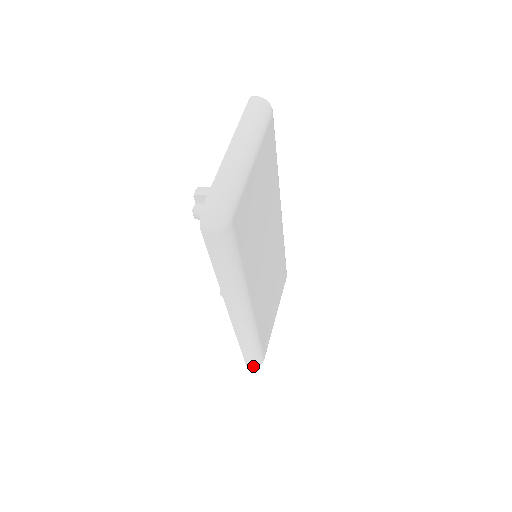
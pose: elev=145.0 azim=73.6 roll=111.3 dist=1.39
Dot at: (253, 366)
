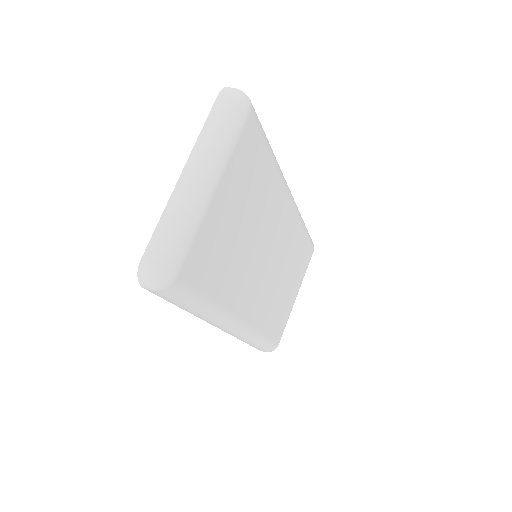
Dot at: occluded
